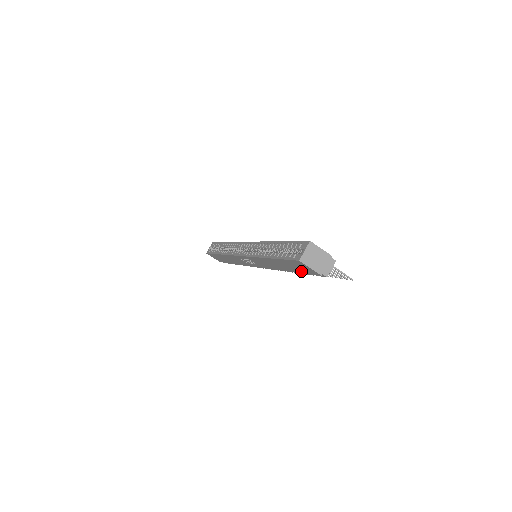
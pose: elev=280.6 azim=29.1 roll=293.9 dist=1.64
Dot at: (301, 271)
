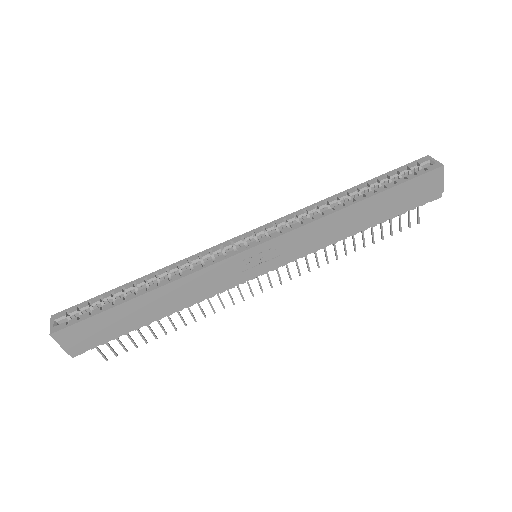
Dot at: (406, 204)
